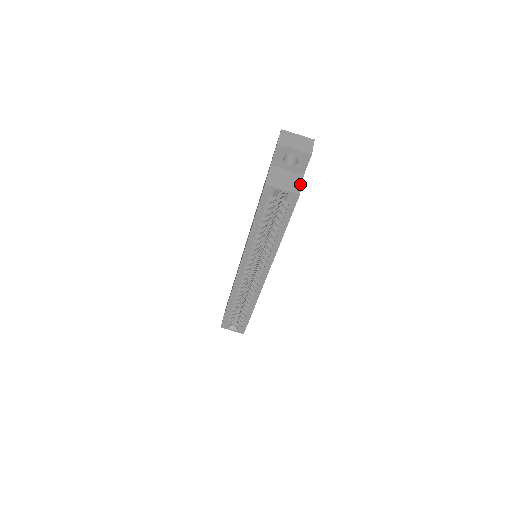
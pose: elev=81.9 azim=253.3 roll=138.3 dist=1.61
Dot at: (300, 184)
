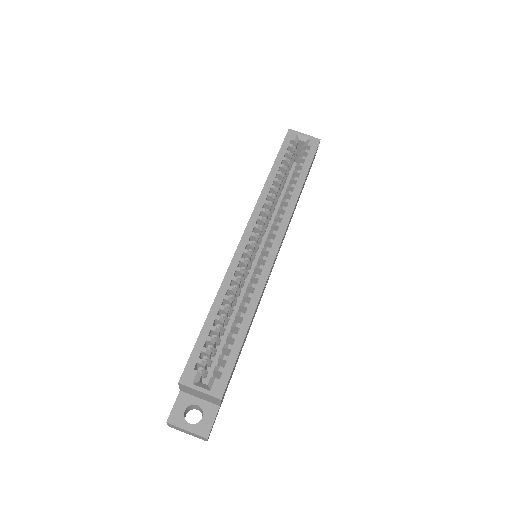
Dot at: occluded
